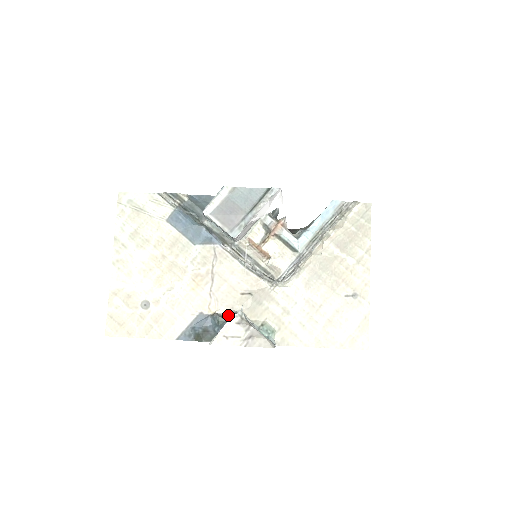
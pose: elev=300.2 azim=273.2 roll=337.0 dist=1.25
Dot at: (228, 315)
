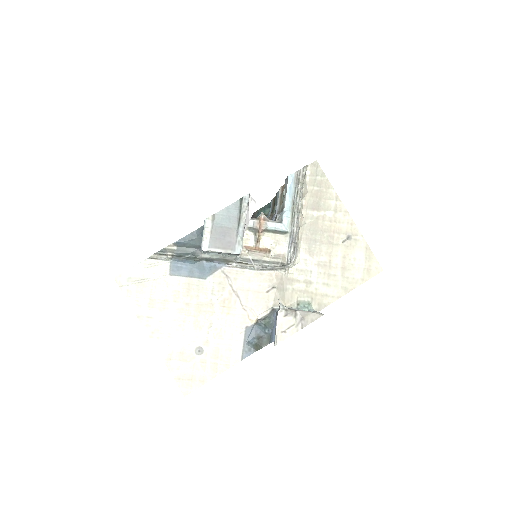
Dot at: (268, 315)
